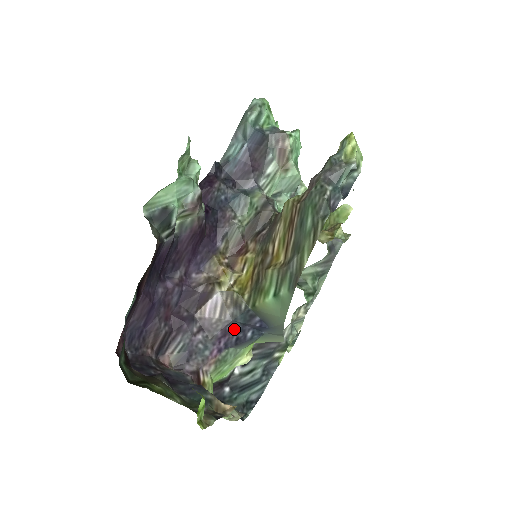
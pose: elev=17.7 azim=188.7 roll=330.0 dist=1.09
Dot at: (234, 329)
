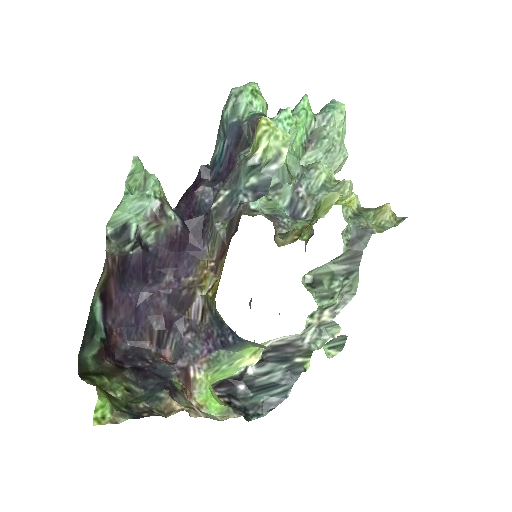
Dot at: (215, 332)
